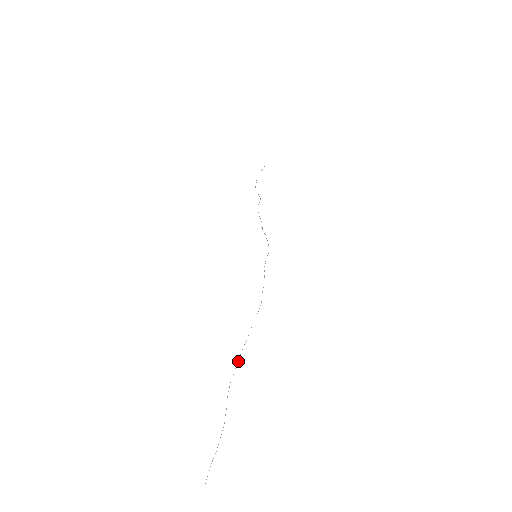
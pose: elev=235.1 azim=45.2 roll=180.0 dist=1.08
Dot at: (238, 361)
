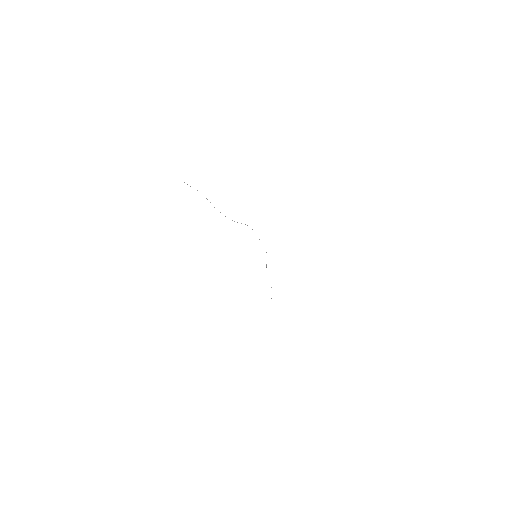
Dot at: occluded
